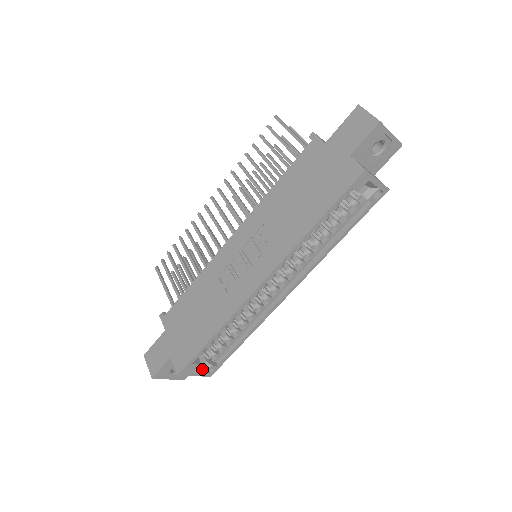
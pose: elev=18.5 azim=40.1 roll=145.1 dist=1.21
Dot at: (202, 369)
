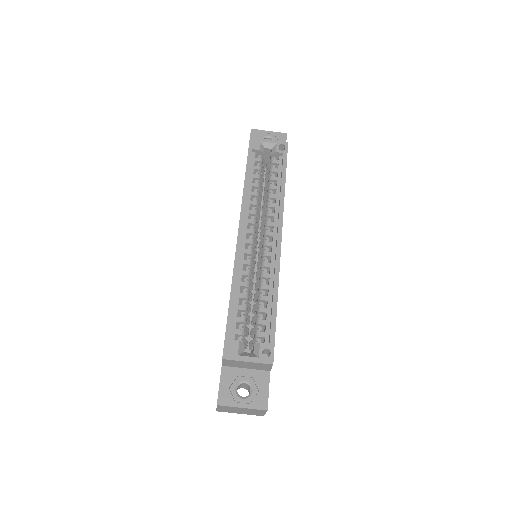
Dot at: (255, 355)
